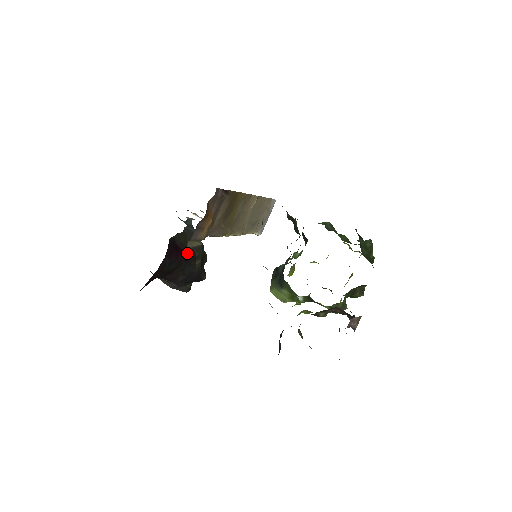
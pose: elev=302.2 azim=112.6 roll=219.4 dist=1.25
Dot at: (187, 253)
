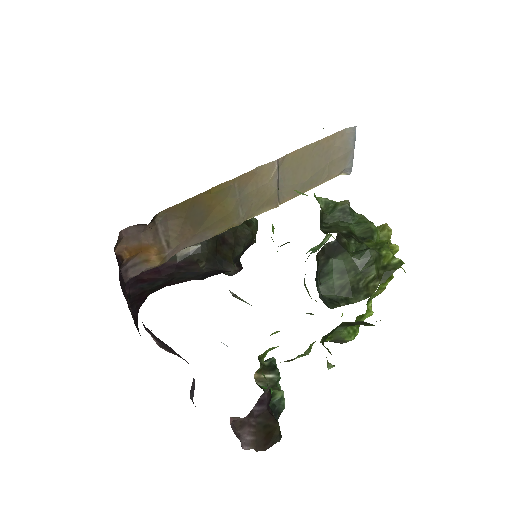
Dot at: (179, 263)
